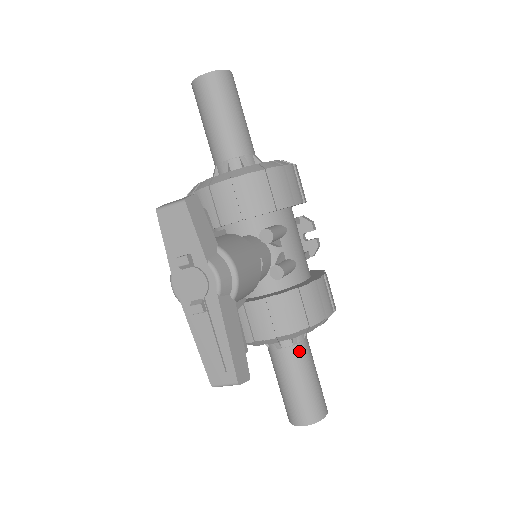
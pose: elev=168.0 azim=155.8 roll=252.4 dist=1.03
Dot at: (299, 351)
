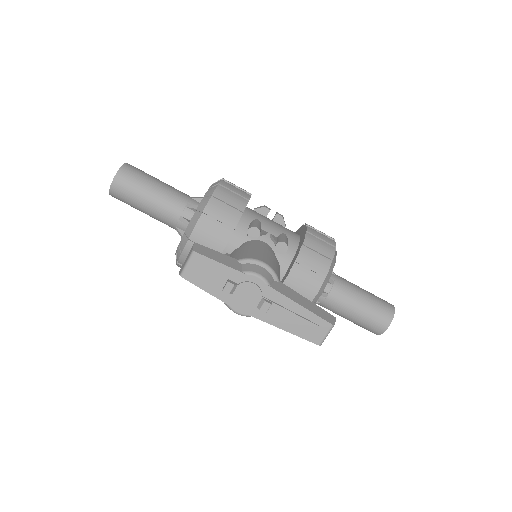
Dot at: (340, 285)
